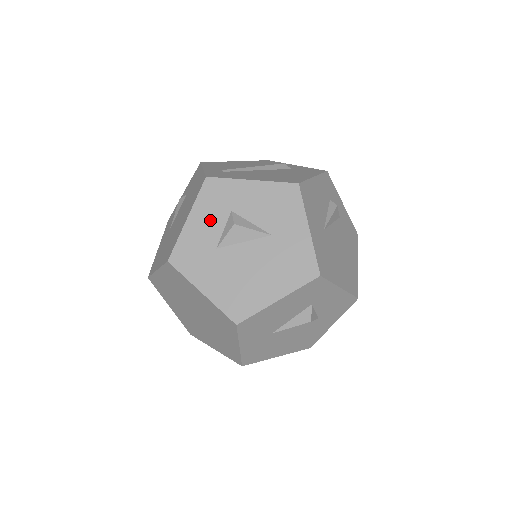
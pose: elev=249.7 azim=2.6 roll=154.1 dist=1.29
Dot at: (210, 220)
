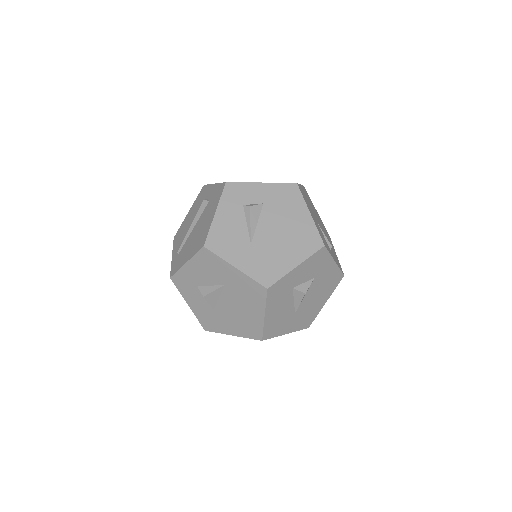
Dot at: (196, 298)
